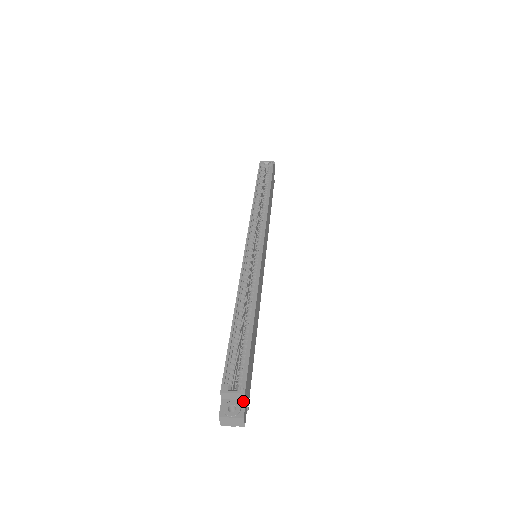
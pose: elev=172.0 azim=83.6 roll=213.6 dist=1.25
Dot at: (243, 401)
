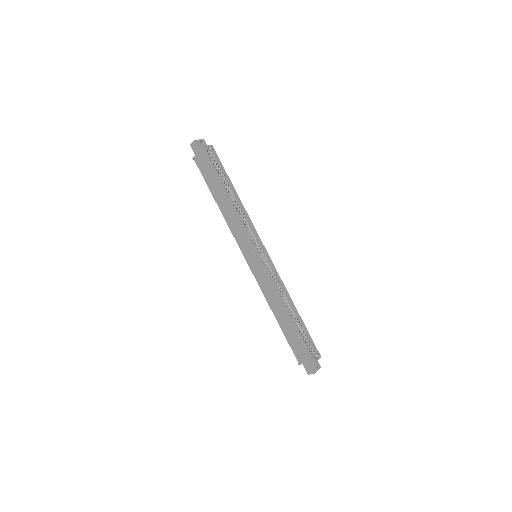
Dot at: occluded
